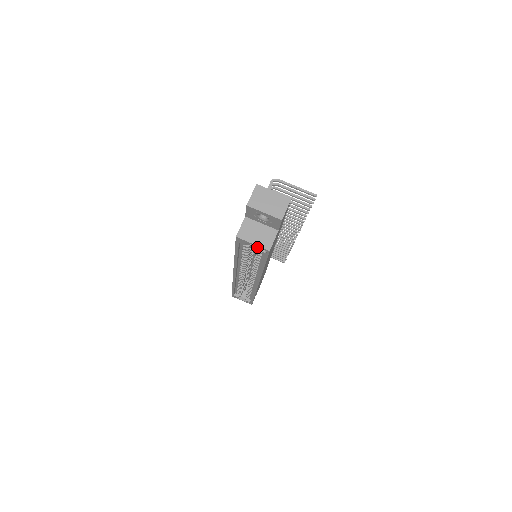
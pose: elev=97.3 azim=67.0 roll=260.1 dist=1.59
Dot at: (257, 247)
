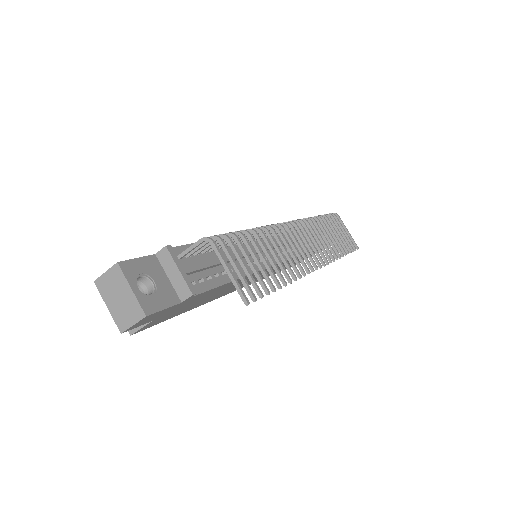
Dot at: occluded
